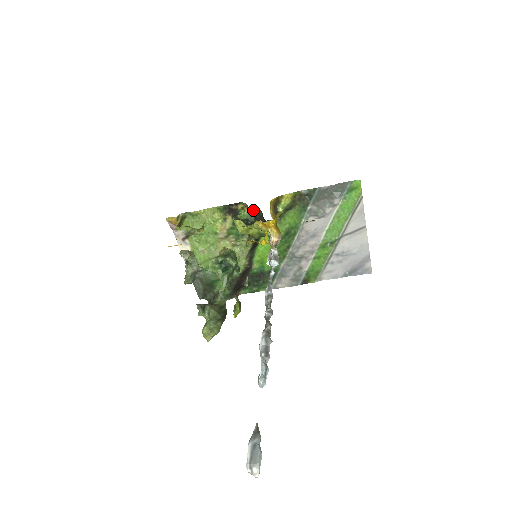
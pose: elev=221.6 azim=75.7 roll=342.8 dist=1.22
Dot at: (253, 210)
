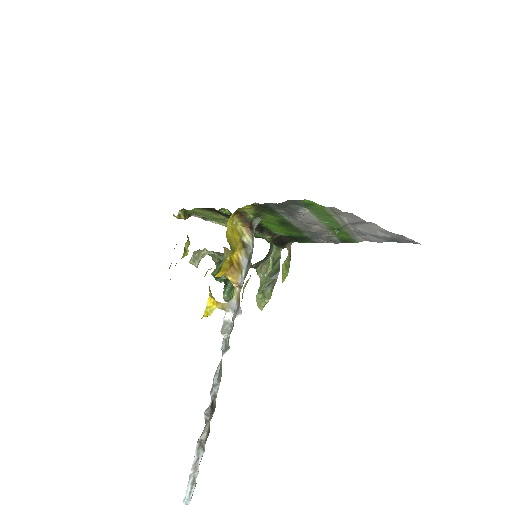
Dot at: occluded
